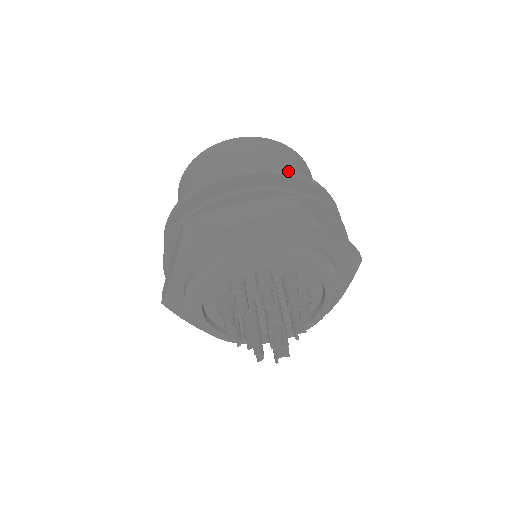
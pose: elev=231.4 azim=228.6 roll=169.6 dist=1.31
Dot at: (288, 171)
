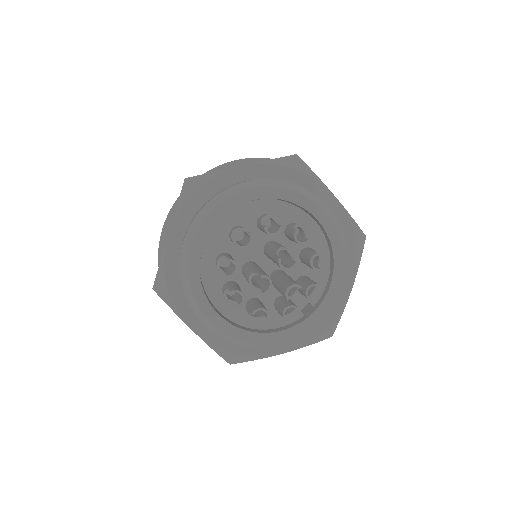
Dot at: occluded
